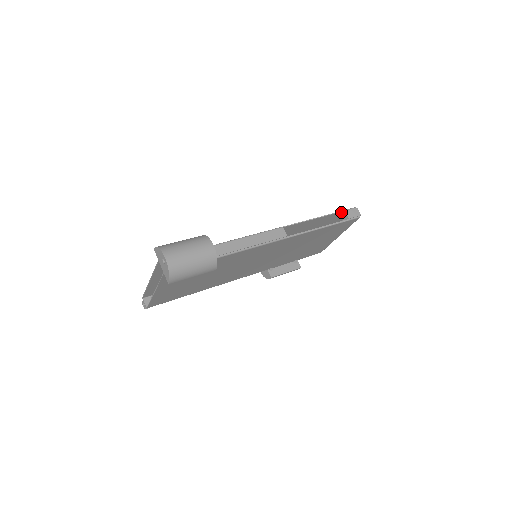
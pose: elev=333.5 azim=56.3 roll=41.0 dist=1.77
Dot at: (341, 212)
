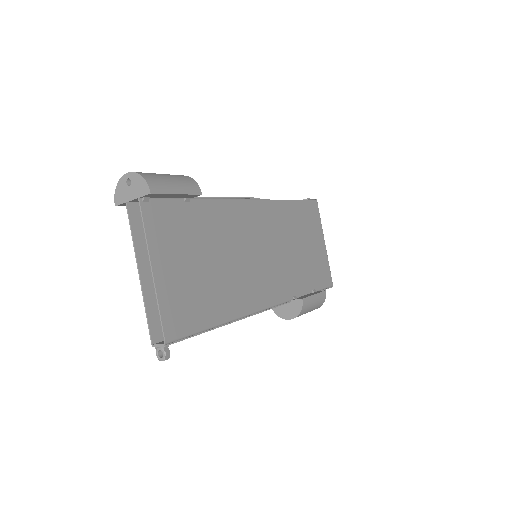
Dot at: occluded
